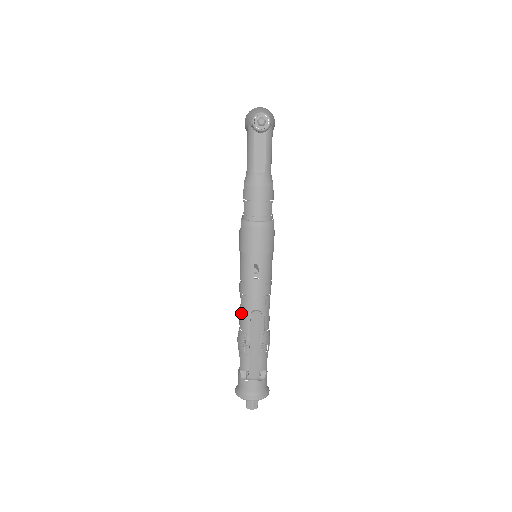
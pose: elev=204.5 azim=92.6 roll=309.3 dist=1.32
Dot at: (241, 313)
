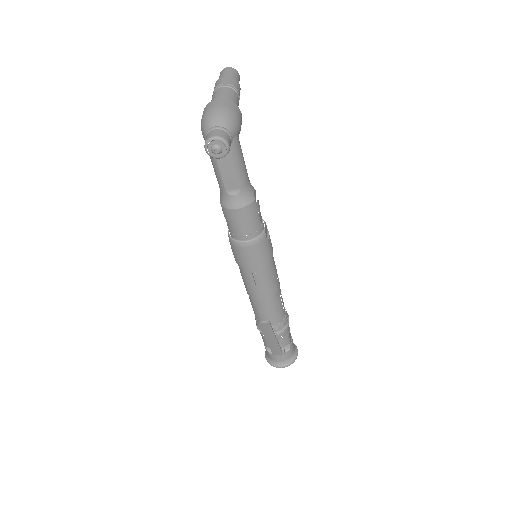
Dot at: (253, 308)
